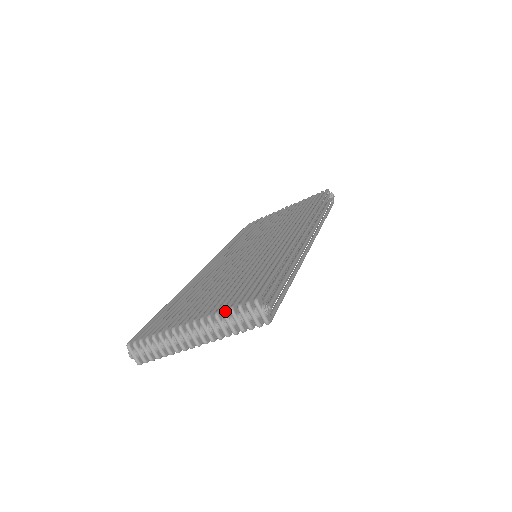
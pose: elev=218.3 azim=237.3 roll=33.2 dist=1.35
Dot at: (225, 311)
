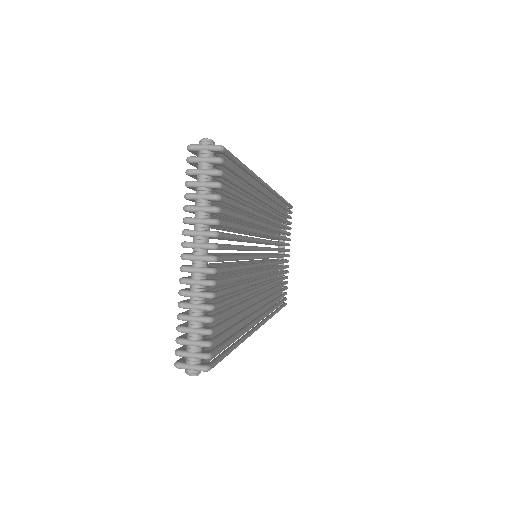
Dot at: (185, 194)
